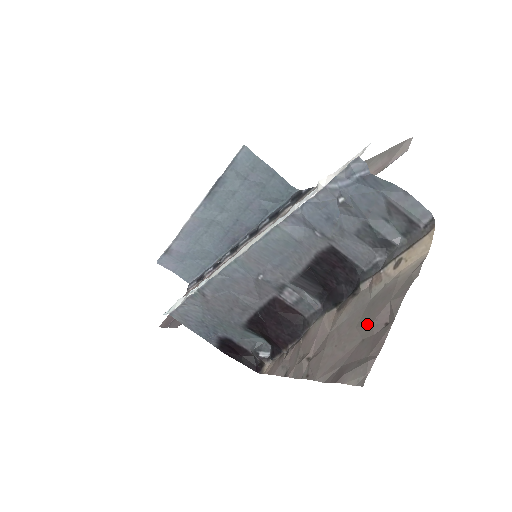
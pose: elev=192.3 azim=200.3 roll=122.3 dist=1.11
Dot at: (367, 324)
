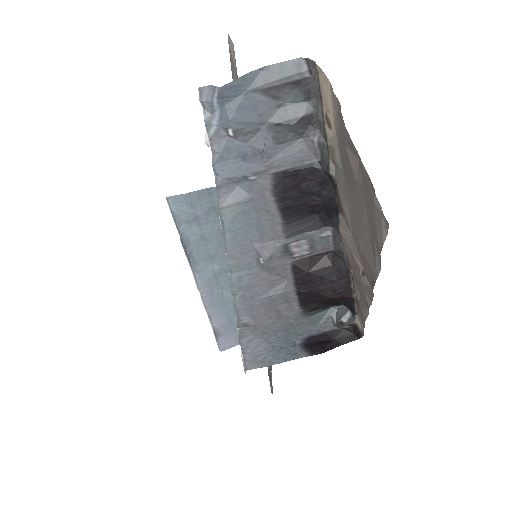
Dot at: (355, 186)
